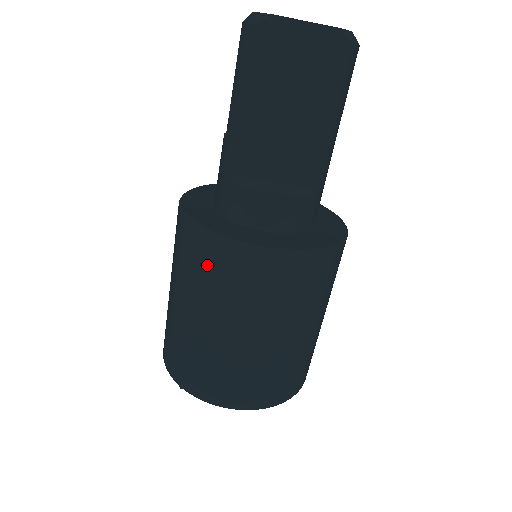
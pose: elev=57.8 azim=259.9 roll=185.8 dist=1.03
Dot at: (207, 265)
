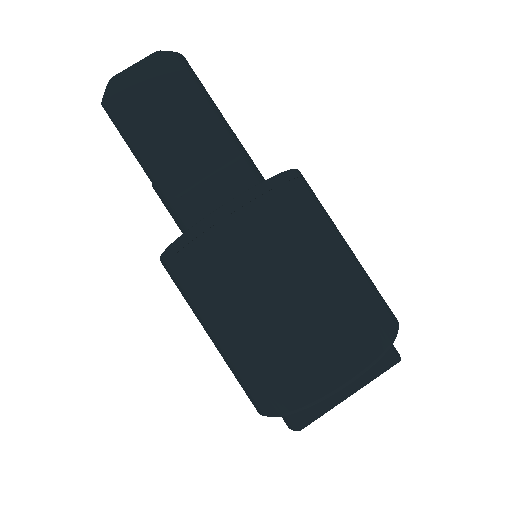
Dot at: (203, 264)
